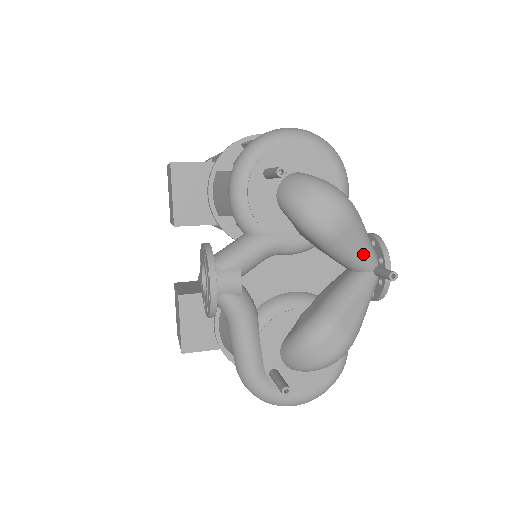
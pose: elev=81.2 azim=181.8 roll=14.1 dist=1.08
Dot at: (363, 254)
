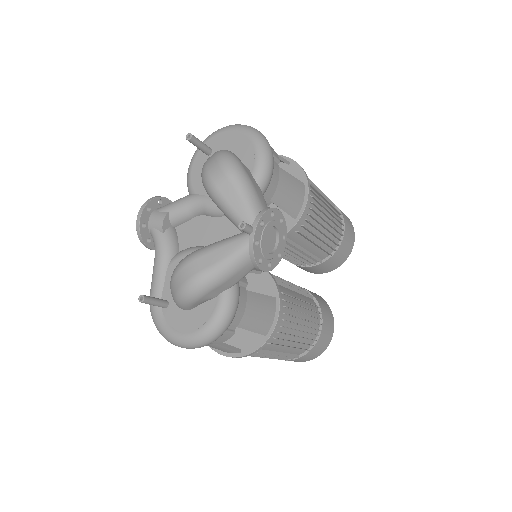
Dot at: (241, 212)
